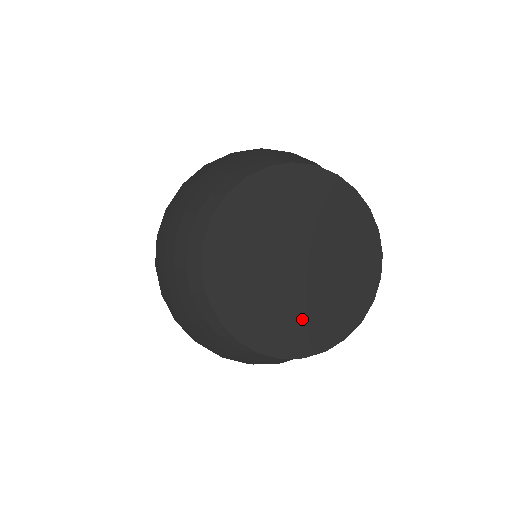
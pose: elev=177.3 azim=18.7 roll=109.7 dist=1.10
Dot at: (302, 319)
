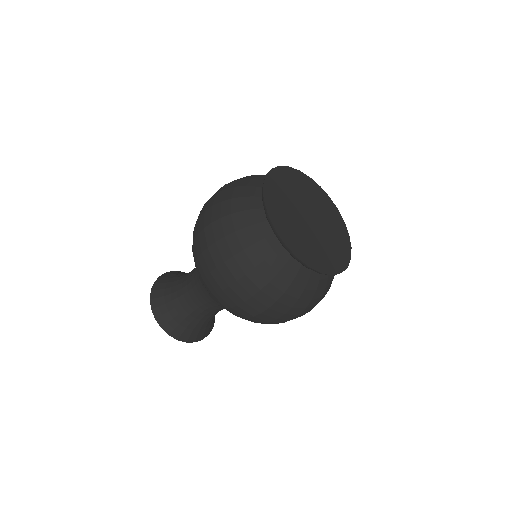
Dot at: (333, 247)
